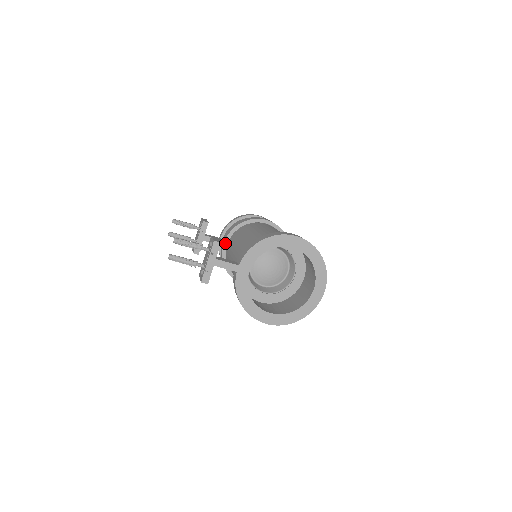
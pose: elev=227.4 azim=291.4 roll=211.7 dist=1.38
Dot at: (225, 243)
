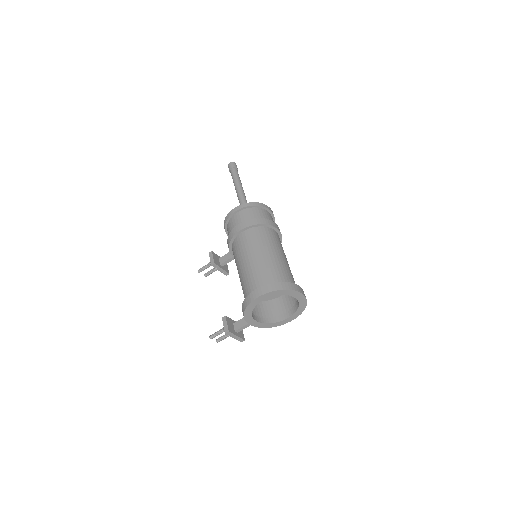
Dot at: occluded
